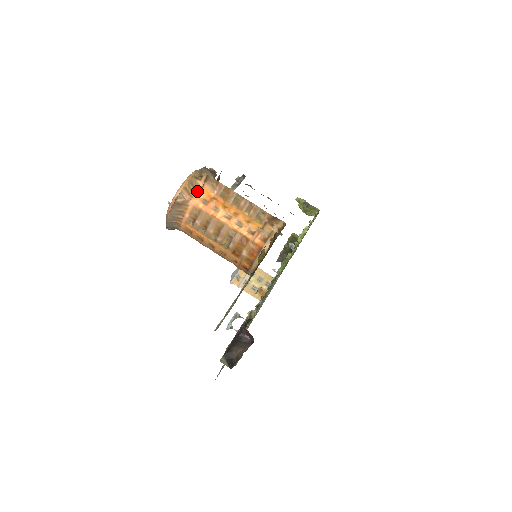
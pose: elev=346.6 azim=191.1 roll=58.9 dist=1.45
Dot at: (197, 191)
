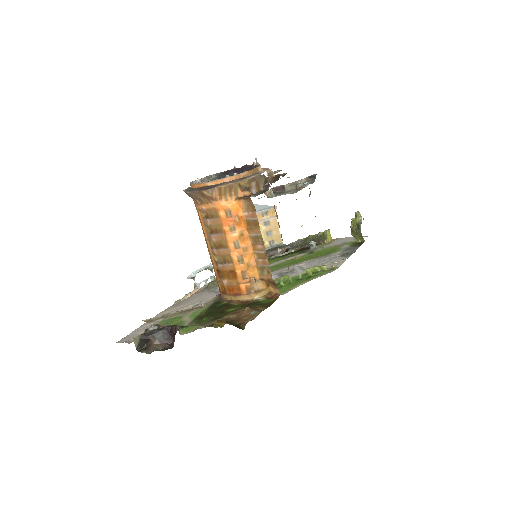
Dot at: (230, 198)
